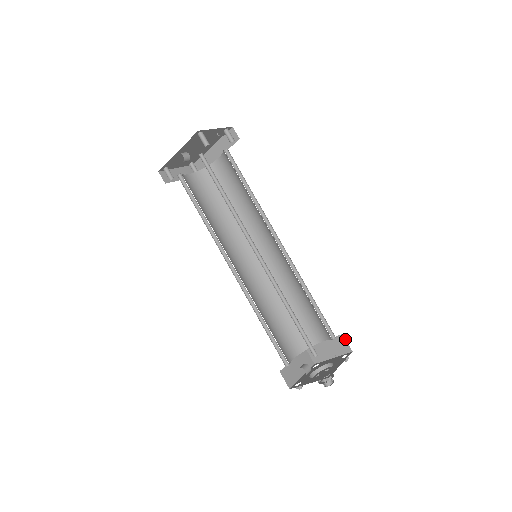
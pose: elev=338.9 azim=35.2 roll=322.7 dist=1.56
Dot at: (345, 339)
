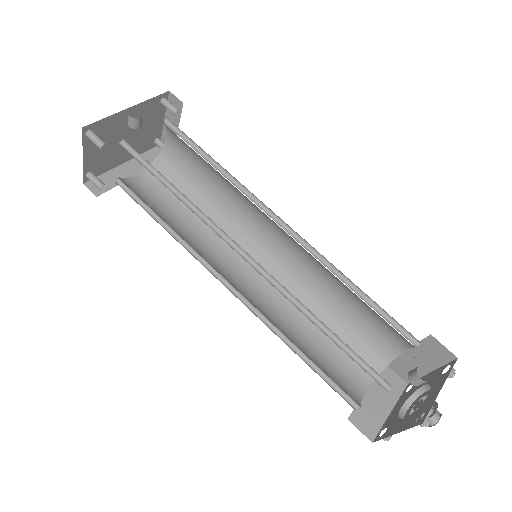
Dot at: (391, 369)
